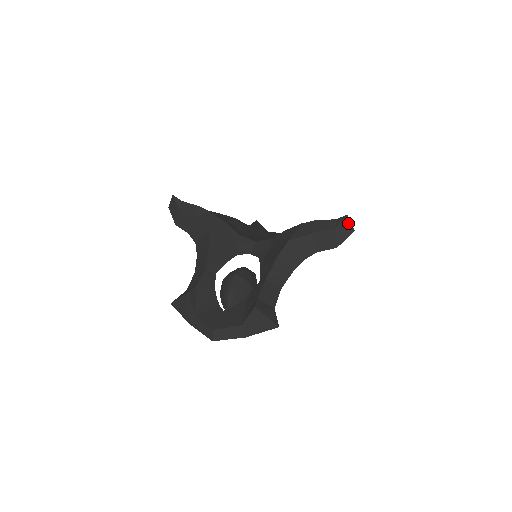
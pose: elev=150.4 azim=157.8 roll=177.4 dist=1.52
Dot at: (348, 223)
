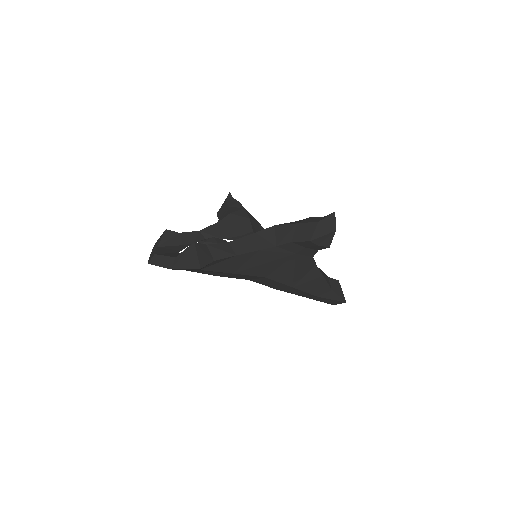
Dot at: (333, 220)
